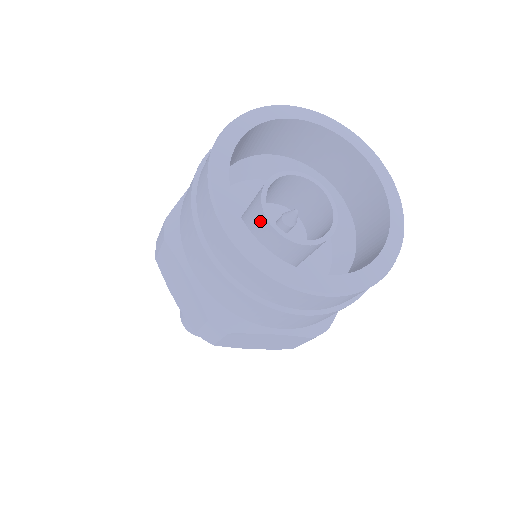
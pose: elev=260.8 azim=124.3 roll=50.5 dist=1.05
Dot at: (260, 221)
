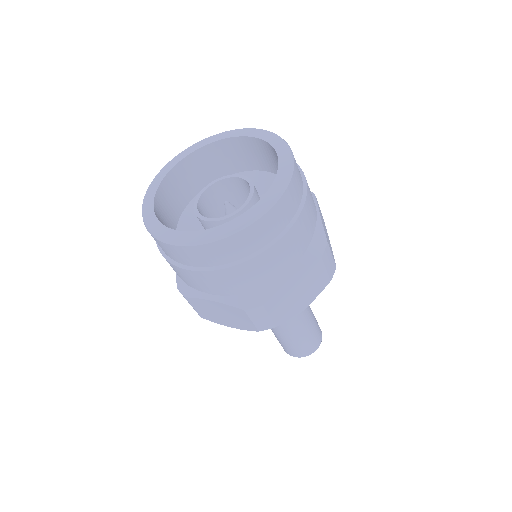
Dot at: (209, 227)
